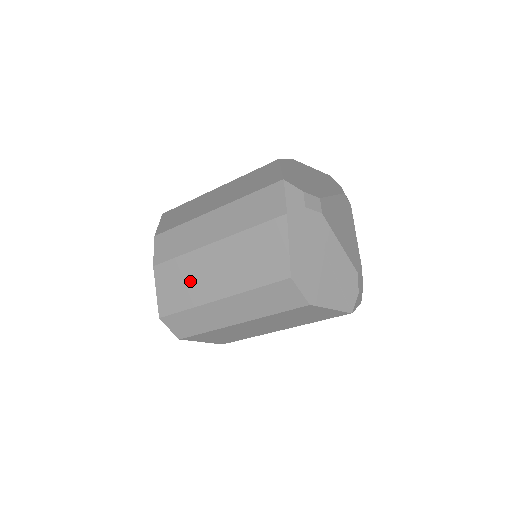
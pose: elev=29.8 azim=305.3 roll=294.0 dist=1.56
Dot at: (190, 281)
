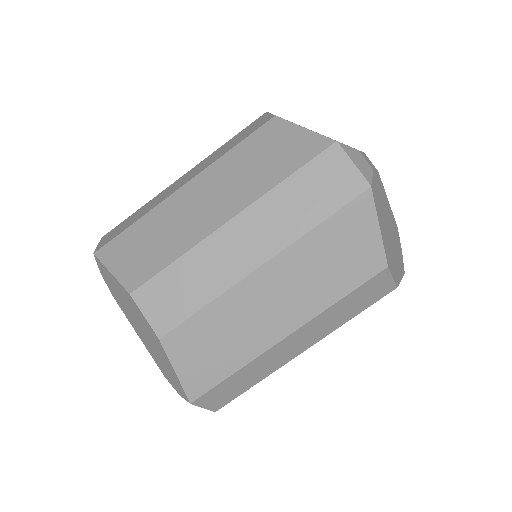
Dot at: occluded
